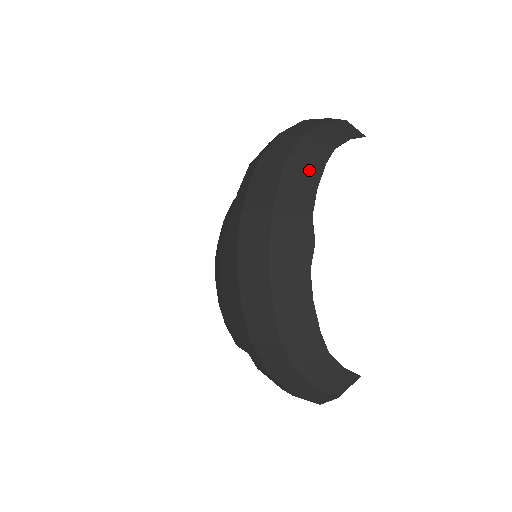
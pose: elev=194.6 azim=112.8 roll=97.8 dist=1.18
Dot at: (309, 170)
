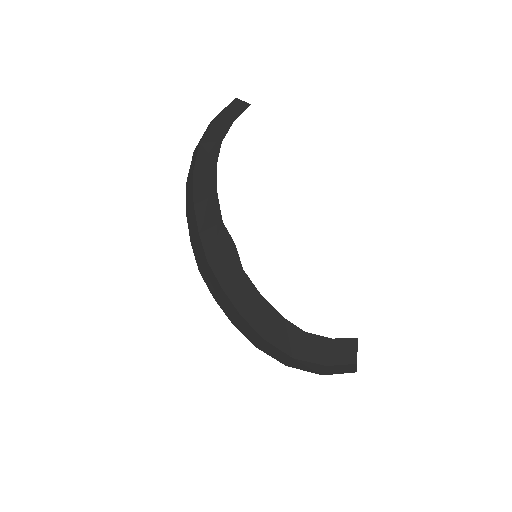
Dot at: (208, 179)
